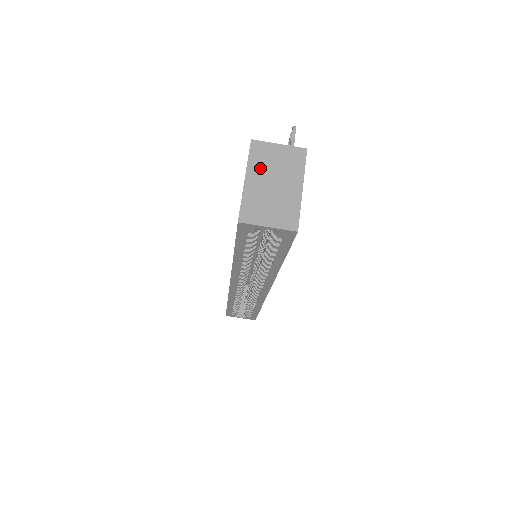
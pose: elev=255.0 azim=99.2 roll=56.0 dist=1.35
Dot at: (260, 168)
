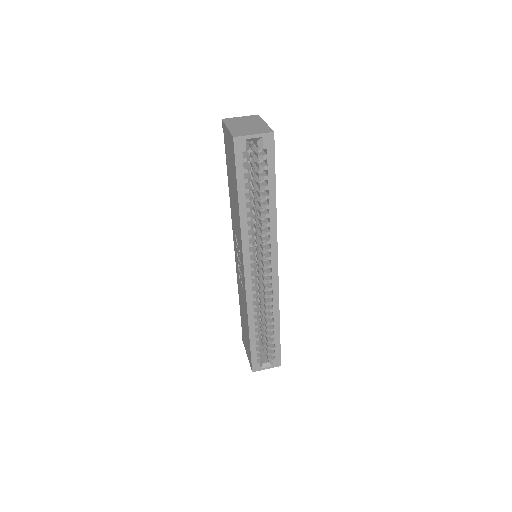
Dot at: (234, 123)
